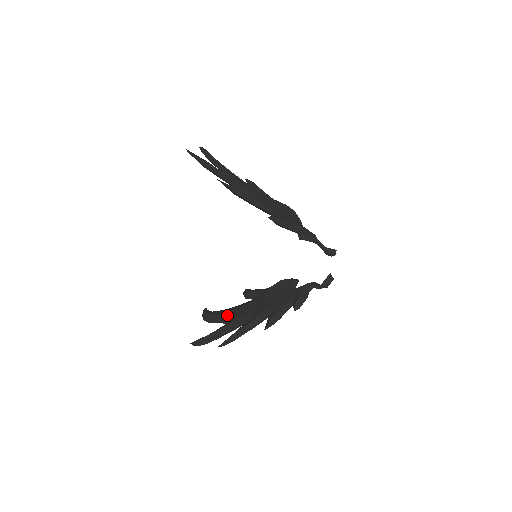
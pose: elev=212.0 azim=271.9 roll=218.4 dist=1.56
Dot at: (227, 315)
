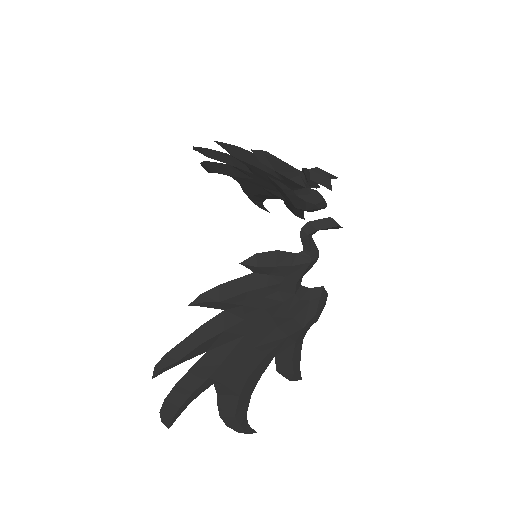
Dot at: occluded
